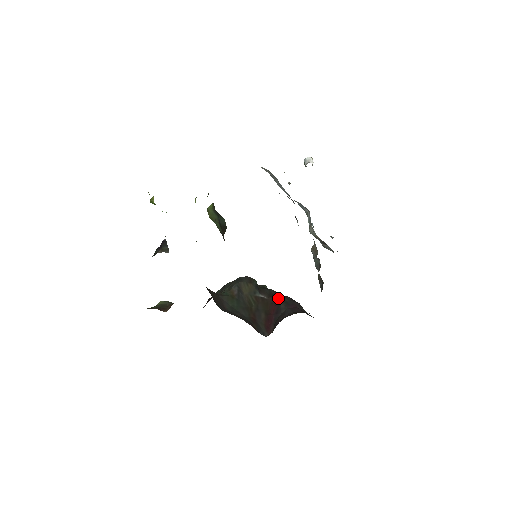
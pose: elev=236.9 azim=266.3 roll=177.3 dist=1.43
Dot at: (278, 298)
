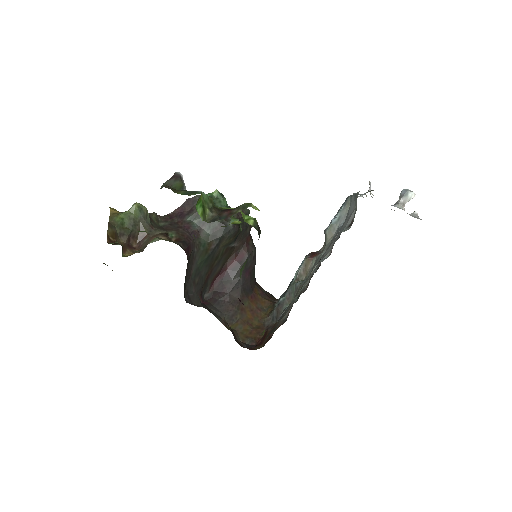
Dot at: (245, 252)
